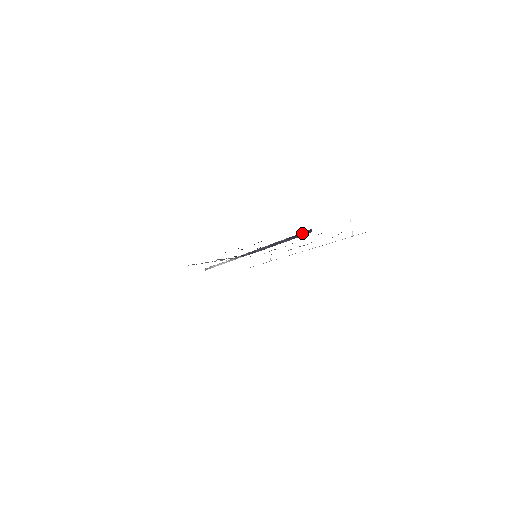
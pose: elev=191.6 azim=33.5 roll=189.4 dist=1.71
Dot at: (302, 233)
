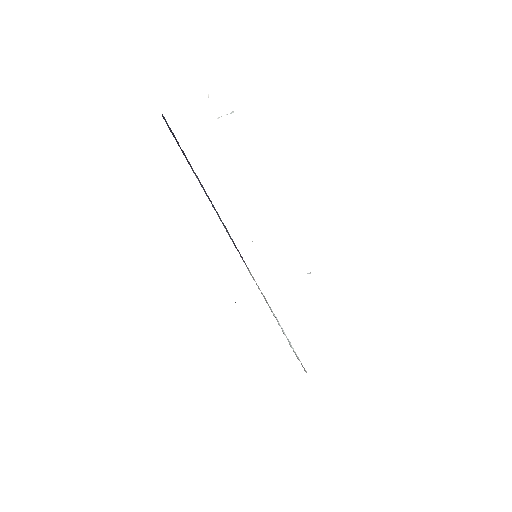
Dot at: occluded
